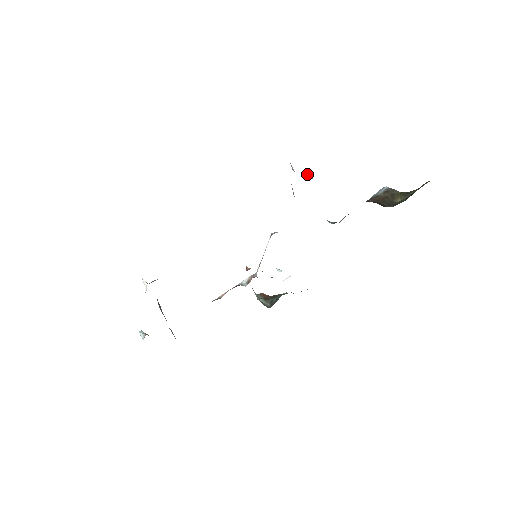
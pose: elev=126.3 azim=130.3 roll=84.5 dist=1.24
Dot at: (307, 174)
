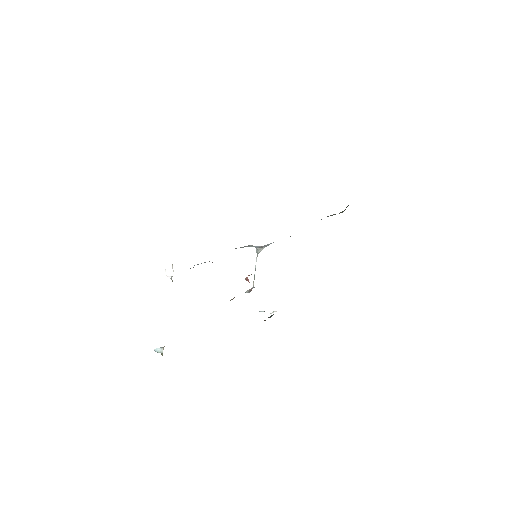
Dot at: occluded
